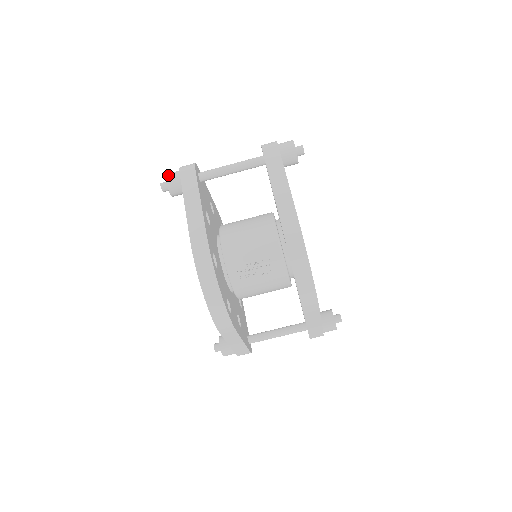
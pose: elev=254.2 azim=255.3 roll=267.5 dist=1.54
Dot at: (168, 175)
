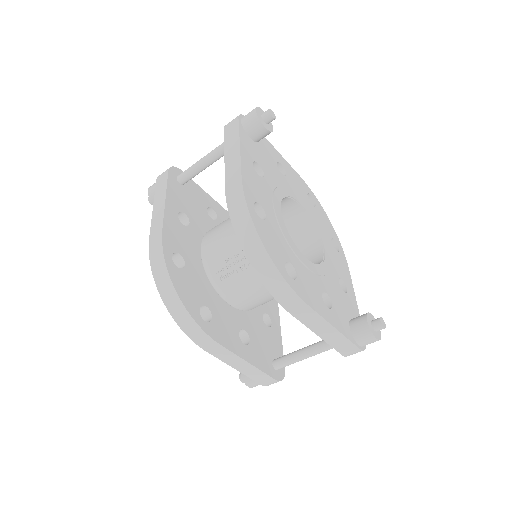
Dot at: (151, 186)
